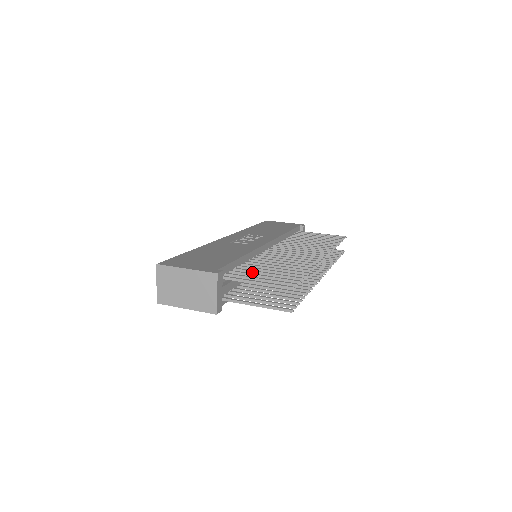
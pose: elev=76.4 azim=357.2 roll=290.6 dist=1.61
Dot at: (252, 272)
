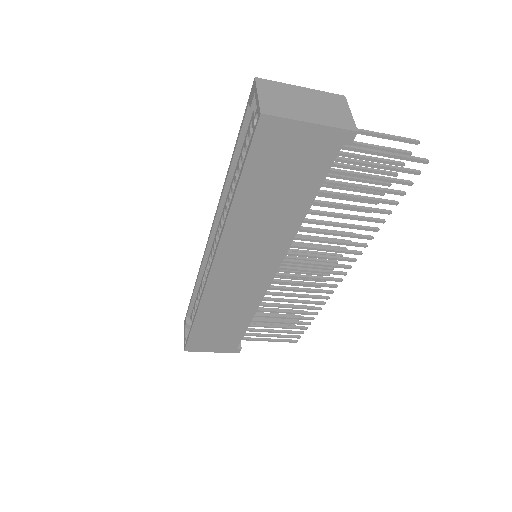
Dot at: (337, 163)
